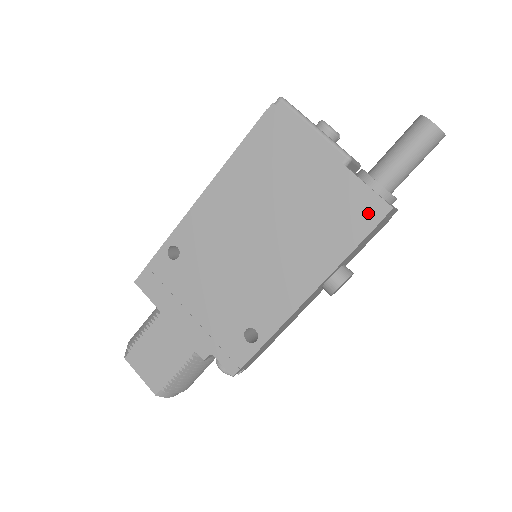
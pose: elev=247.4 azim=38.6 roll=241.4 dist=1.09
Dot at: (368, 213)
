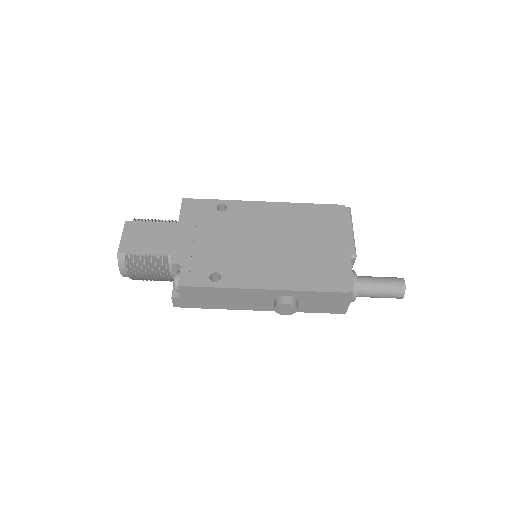
Dot at: (341, 283)
